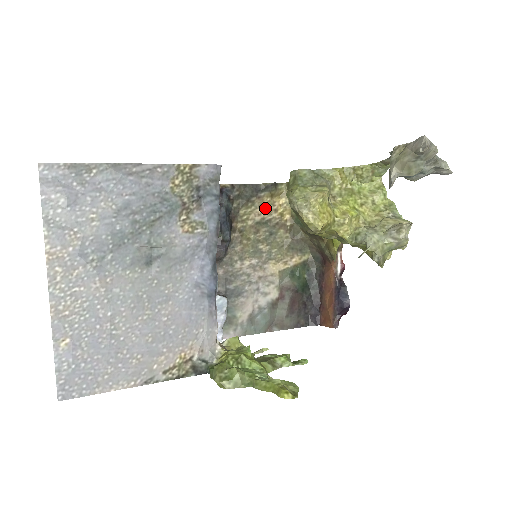
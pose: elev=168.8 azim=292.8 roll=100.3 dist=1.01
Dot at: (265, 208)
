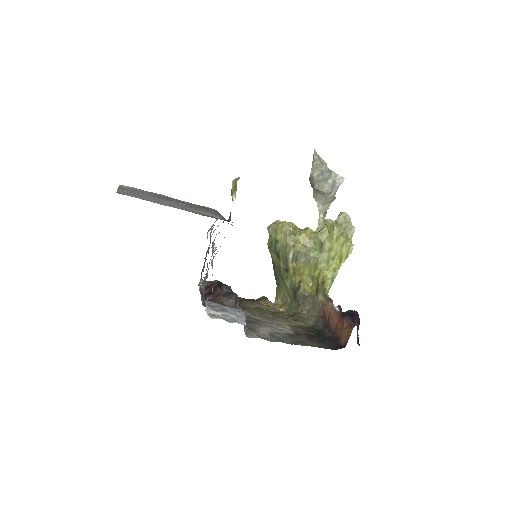
Dot at: (263, 306)
